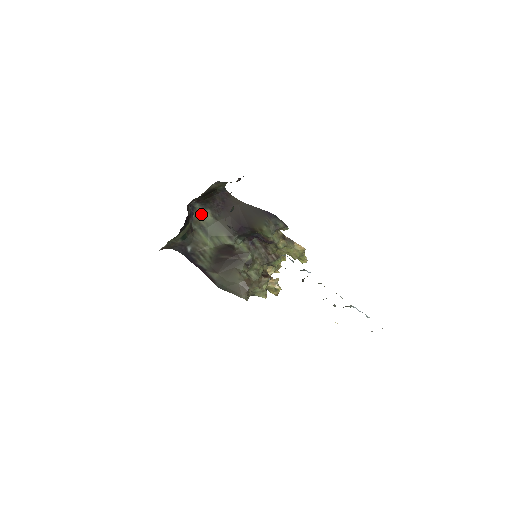
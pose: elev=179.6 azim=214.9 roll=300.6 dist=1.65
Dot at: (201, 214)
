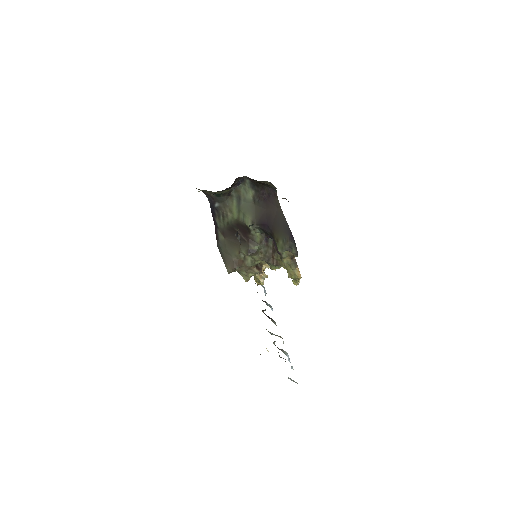
Dot at: (246, 189)
